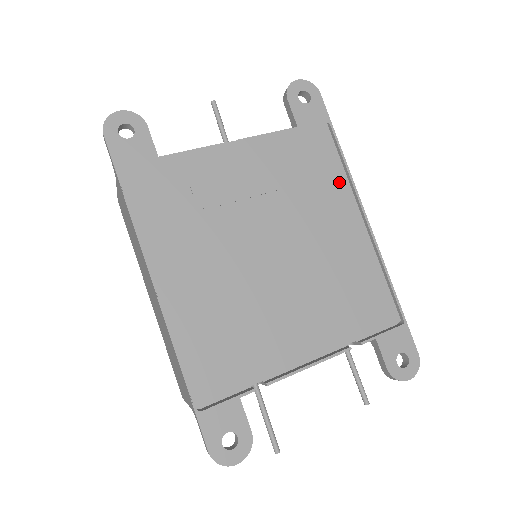
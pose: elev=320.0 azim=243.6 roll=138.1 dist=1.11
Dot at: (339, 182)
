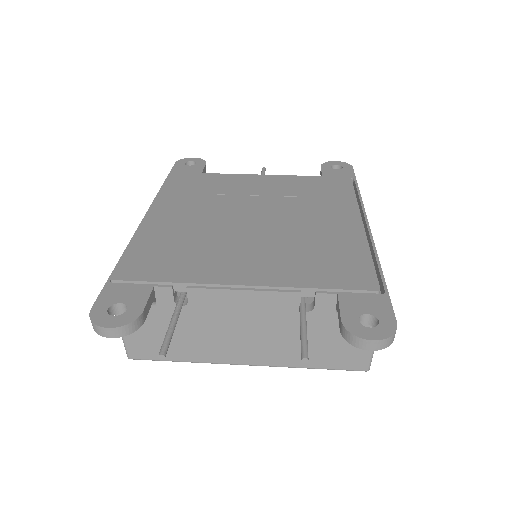
Dot at: (347, 202)
